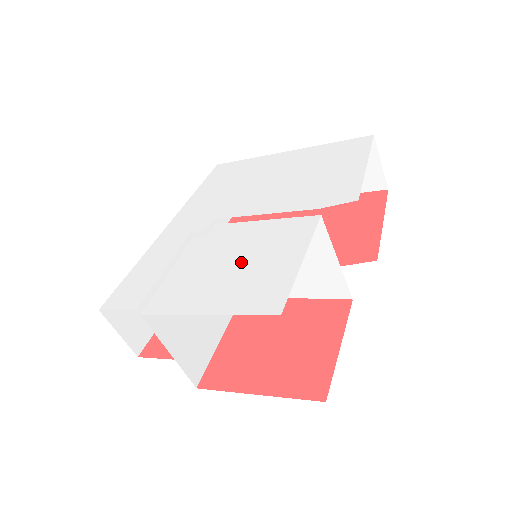
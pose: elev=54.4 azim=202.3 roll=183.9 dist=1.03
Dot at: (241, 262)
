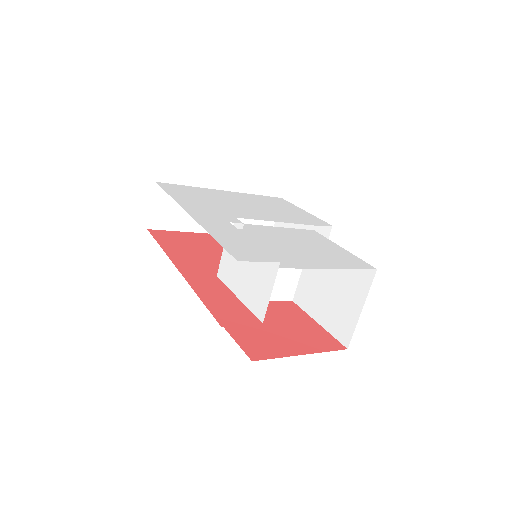
Dot at: (305, 246)
